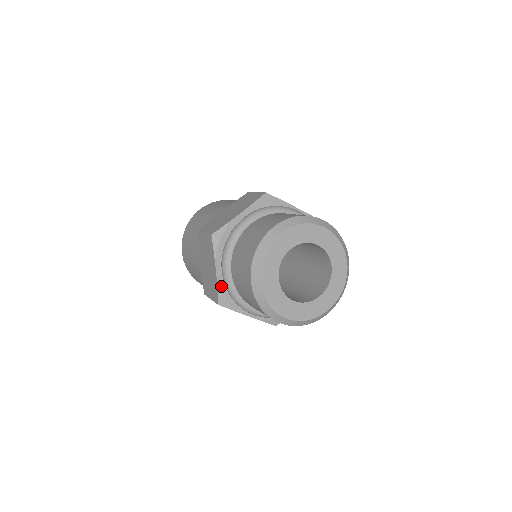
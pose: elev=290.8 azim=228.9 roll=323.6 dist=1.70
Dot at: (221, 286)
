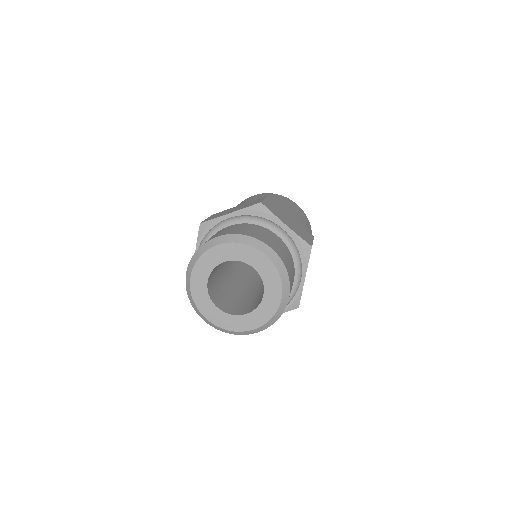
Dot at: occluded
